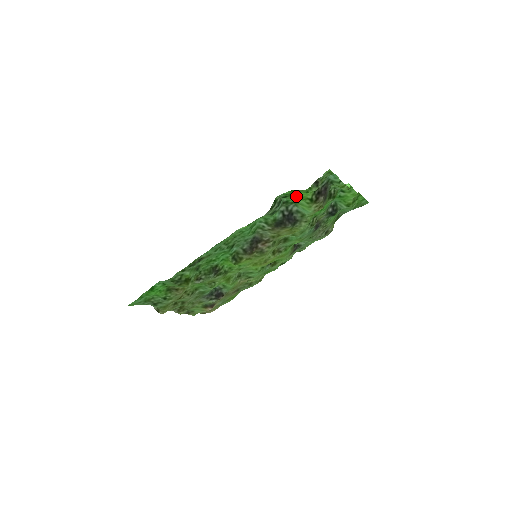
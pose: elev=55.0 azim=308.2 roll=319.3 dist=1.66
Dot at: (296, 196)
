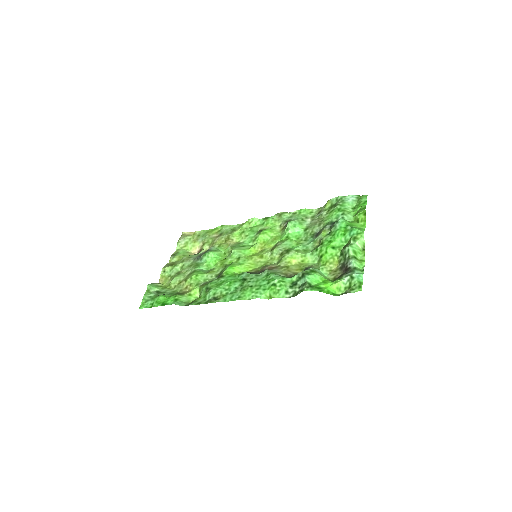
Dot at: (321, 284)
